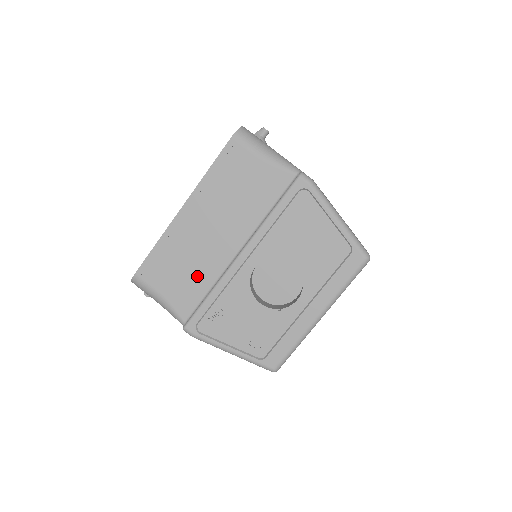
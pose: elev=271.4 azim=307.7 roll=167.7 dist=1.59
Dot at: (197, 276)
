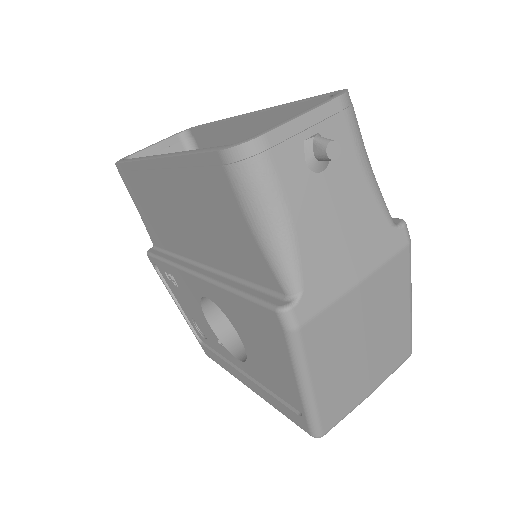
Dot at: (164, 232)
